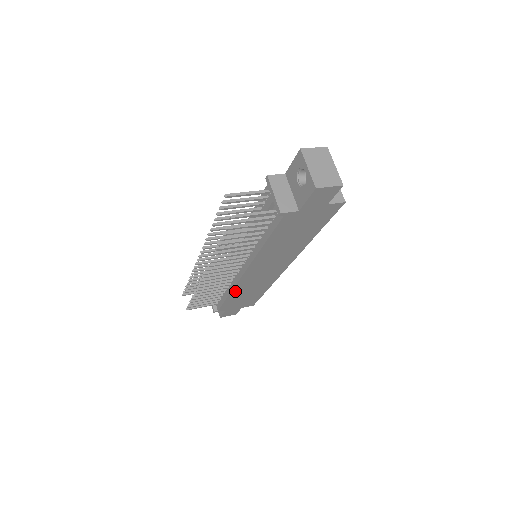
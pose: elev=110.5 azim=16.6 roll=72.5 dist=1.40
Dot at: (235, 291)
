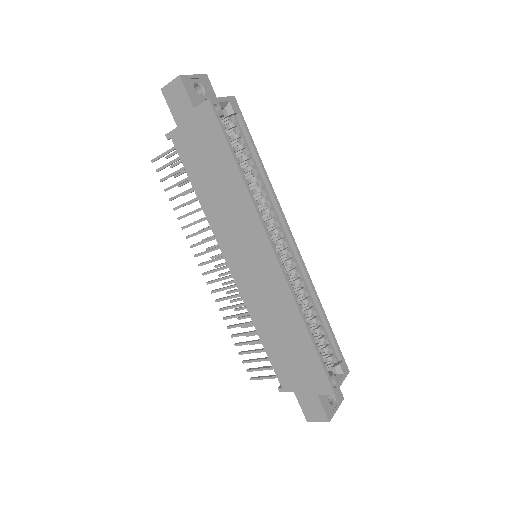
Dot at: (257, 321)
